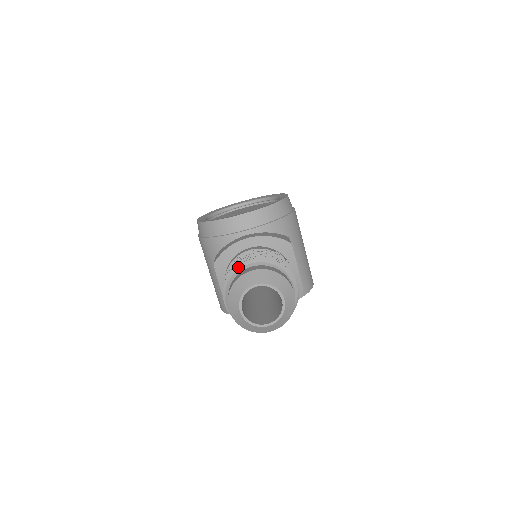
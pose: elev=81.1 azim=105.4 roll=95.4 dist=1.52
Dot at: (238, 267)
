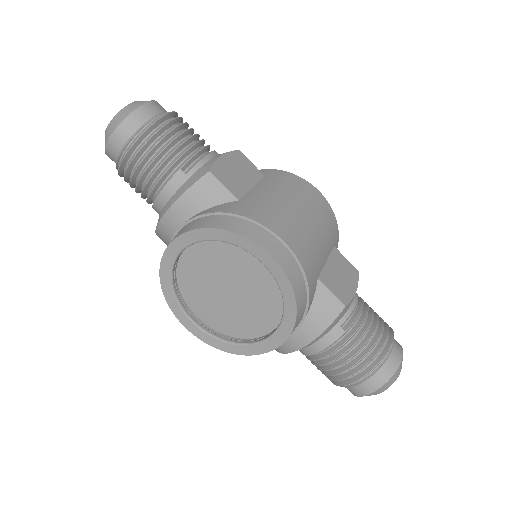
Dot at: (343, 386)
